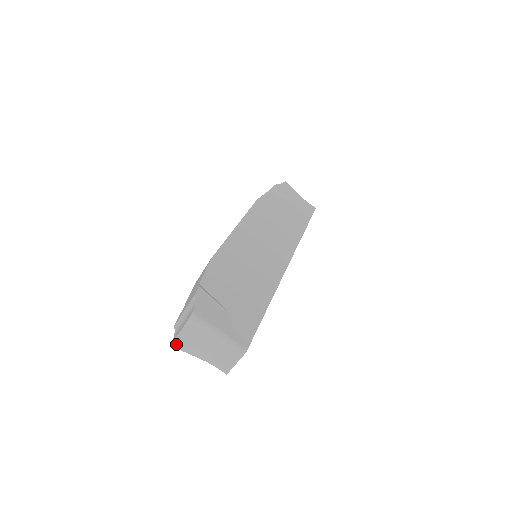
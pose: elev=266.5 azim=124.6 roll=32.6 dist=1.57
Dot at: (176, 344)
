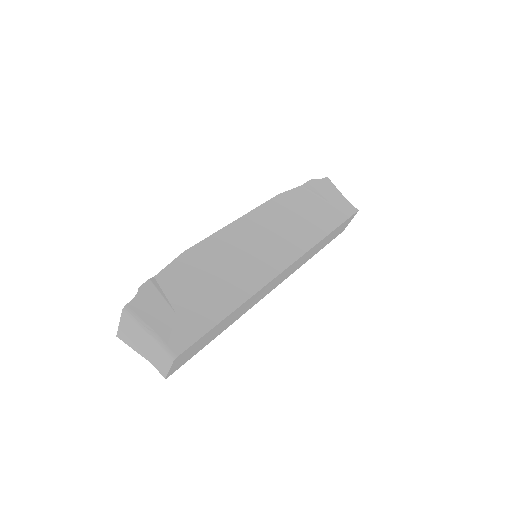
Dot at: (120, 336)
